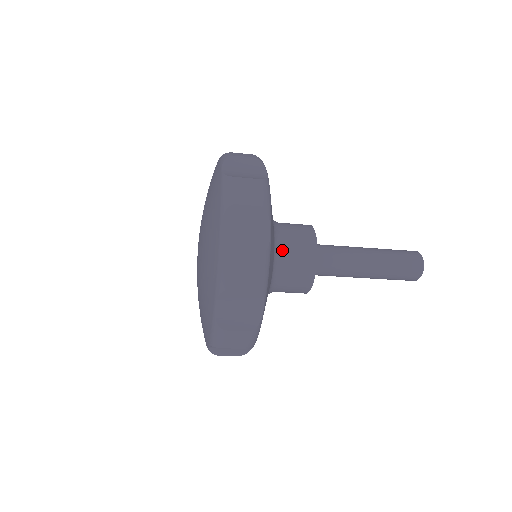
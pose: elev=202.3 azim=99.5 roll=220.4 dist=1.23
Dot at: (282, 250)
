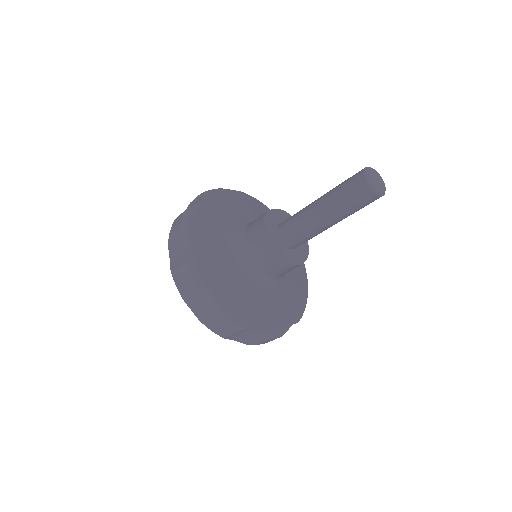
Dot at: (253, 264)
